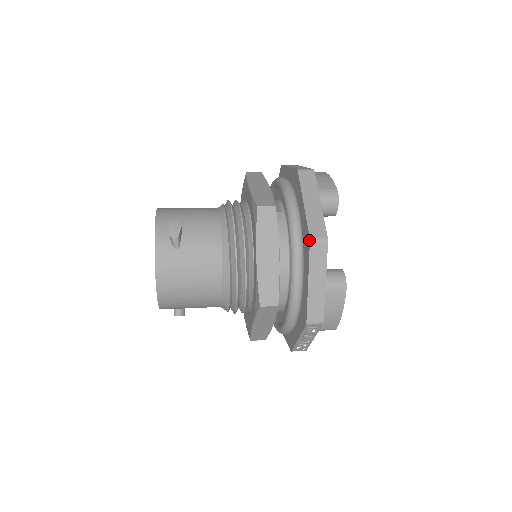
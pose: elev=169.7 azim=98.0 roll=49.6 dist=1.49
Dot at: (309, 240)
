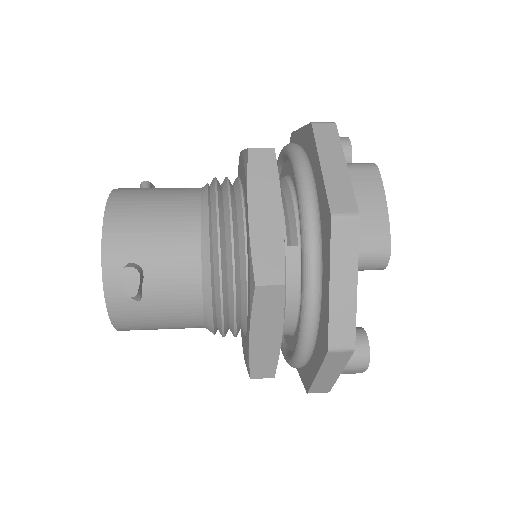
Dot at: (326, 350)
